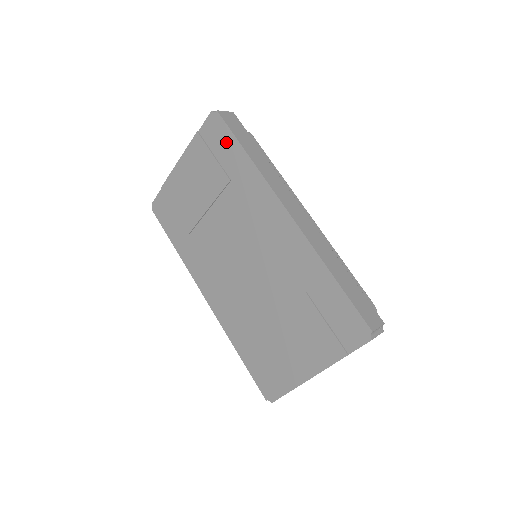
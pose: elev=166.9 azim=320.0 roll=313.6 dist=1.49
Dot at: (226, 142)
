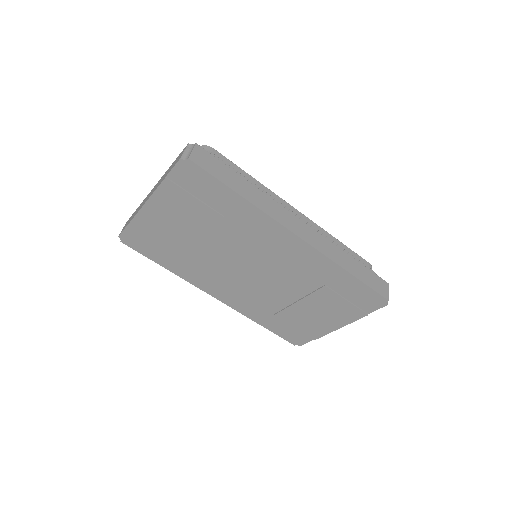
Dot at: (209, 186)
